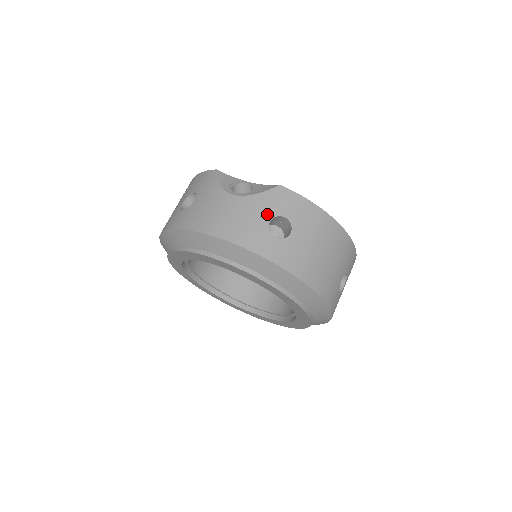
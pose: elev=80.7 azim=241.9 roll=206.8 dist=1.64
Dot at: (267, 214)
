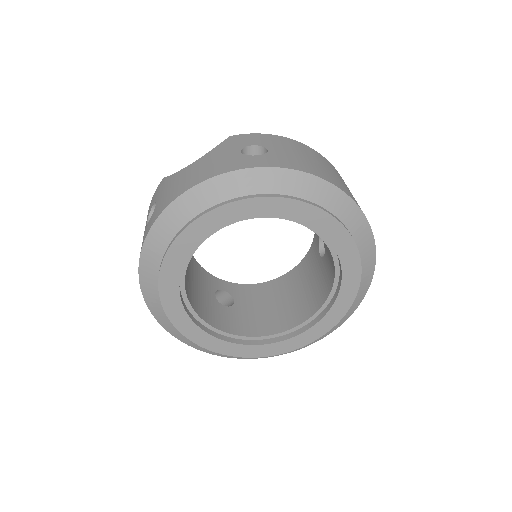
Dot at: (234, 150)
